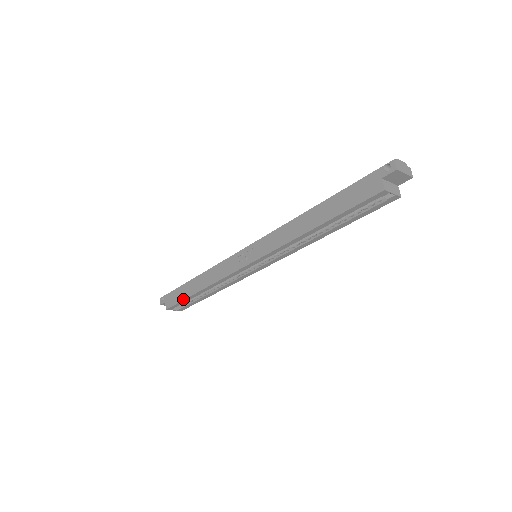
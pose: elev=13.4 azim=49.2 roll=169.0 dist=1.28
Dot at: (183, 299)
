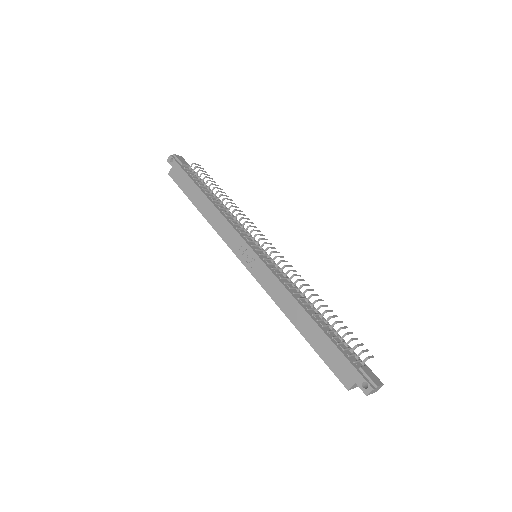
Dot at: (185, 193)
